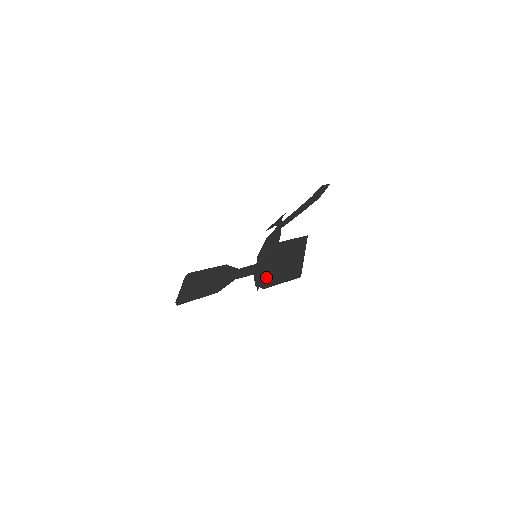
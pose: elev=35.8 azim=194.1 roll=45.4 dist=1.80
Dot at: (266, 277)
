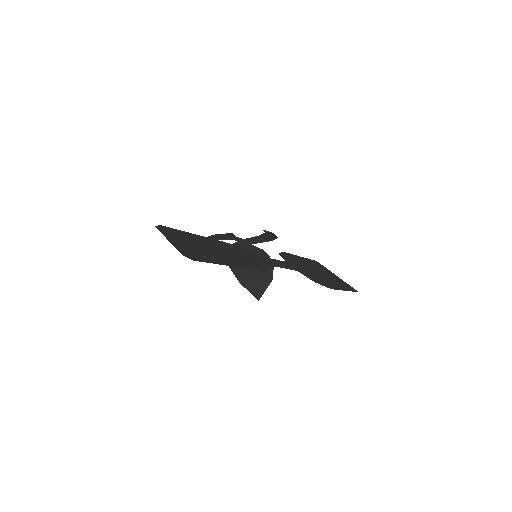
Dot at: (319, 279)
